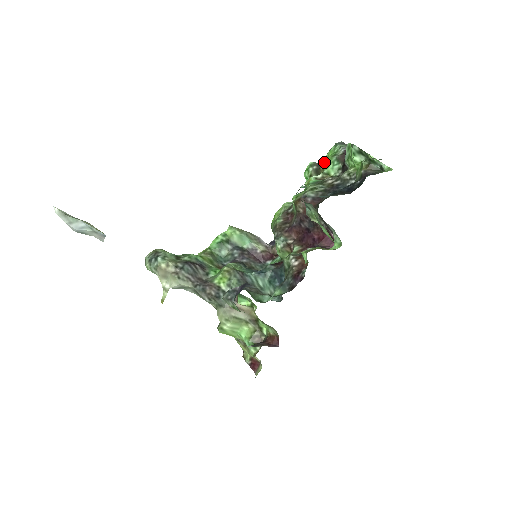
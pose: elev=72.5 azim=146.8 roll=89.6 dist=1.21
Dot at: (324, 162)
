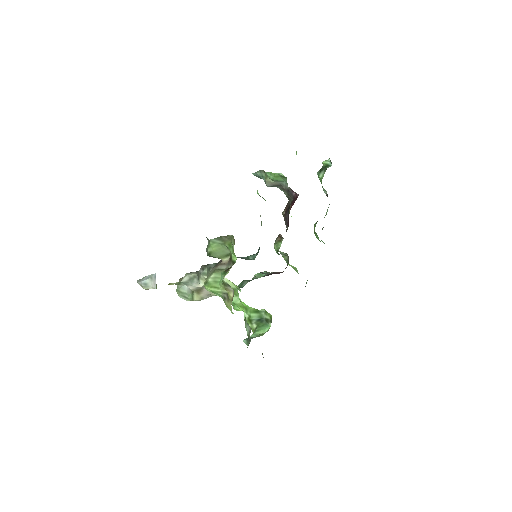
Dot at: occluded
